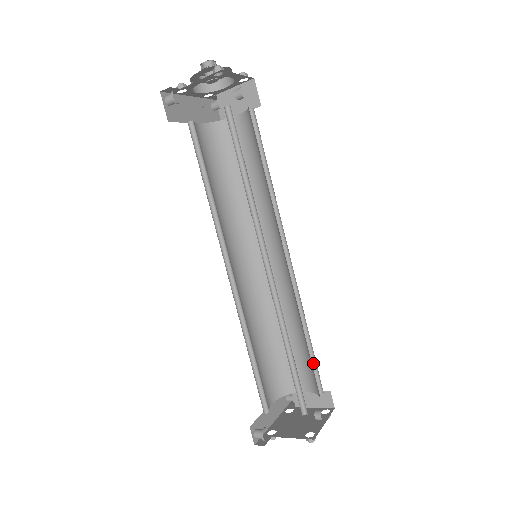
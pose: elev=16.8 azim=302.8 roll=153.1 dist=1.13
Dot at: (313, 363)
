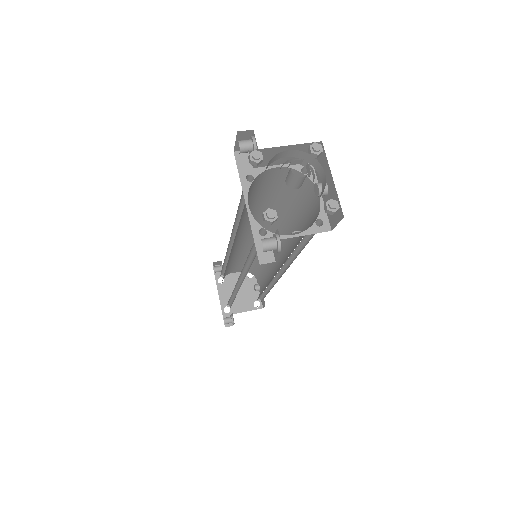
Dot at: occluded
